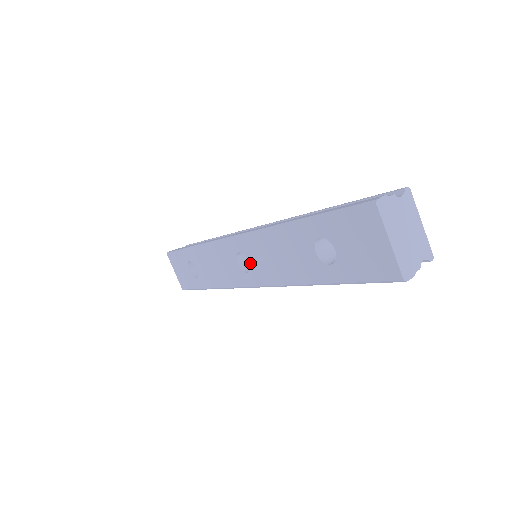
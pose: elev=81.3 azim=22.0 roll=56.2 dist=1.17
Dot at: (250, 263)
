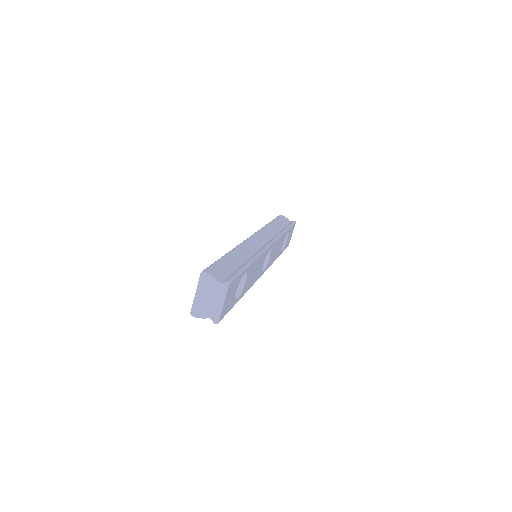
Dot at: occluded
